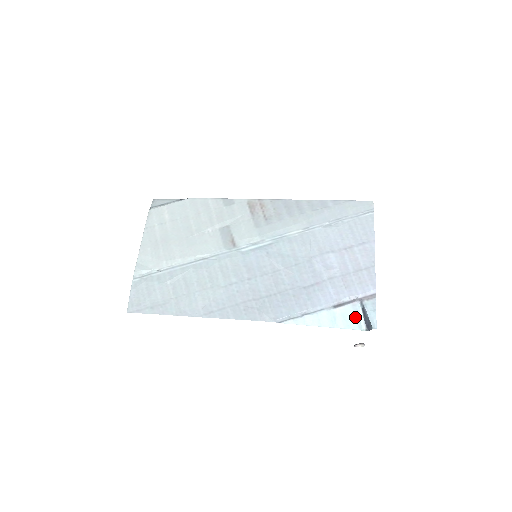
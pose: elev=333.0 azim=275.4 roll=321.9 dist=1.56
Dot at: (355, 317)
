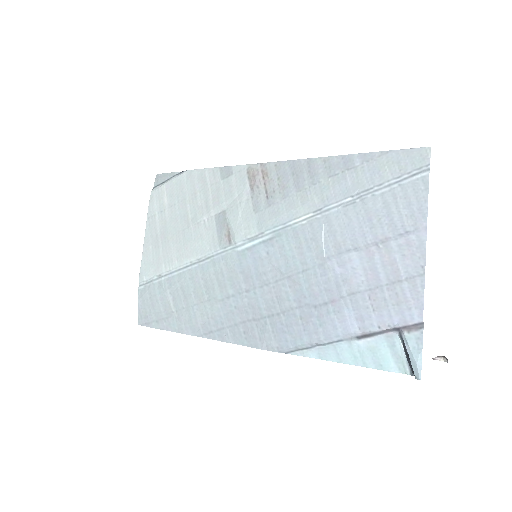
Dot at: (392, 354)
